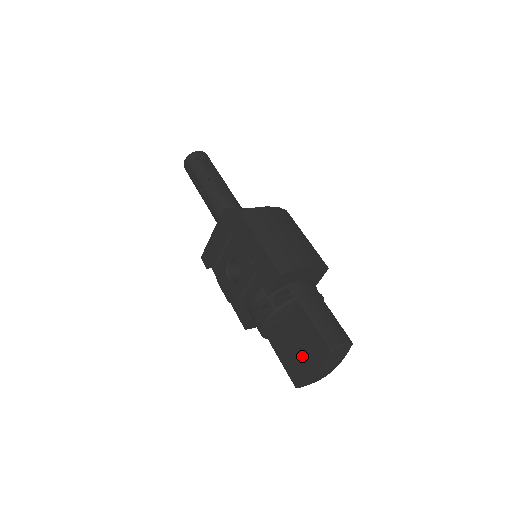
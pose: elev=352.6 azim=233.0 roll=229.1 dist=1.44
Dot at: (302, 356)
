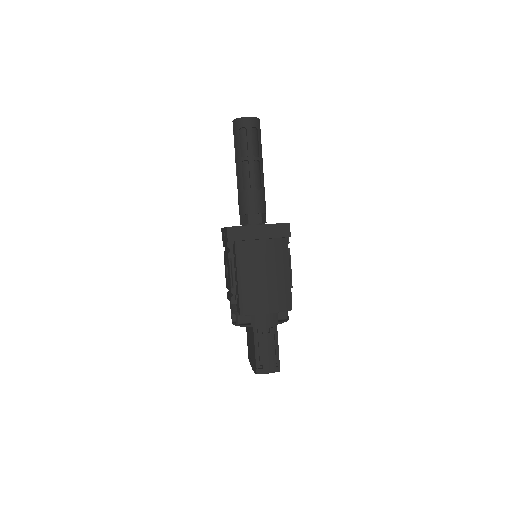
Dot at: (251, 353)
